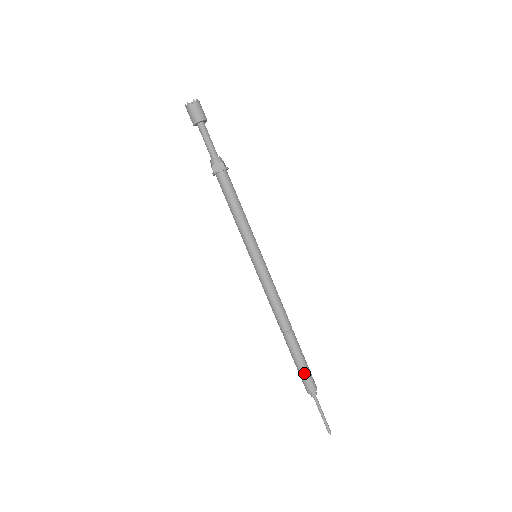
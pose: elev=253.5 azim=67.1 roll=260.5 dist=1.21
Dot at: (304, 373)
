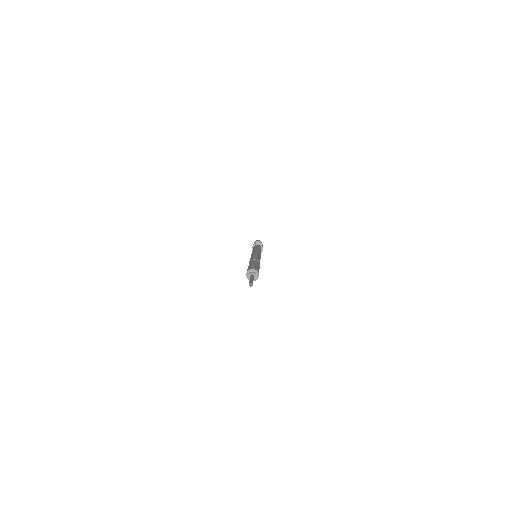
Dot at: (253, 265)
